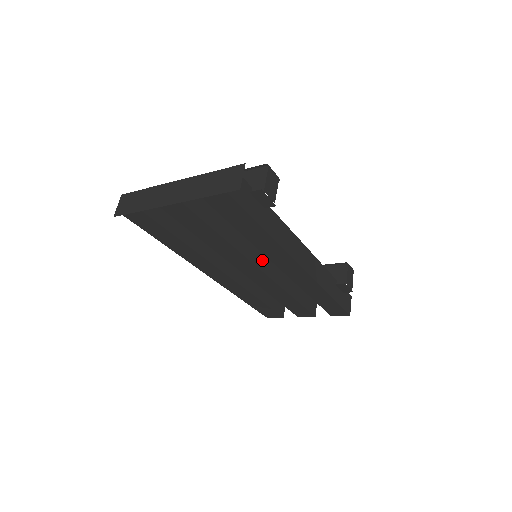
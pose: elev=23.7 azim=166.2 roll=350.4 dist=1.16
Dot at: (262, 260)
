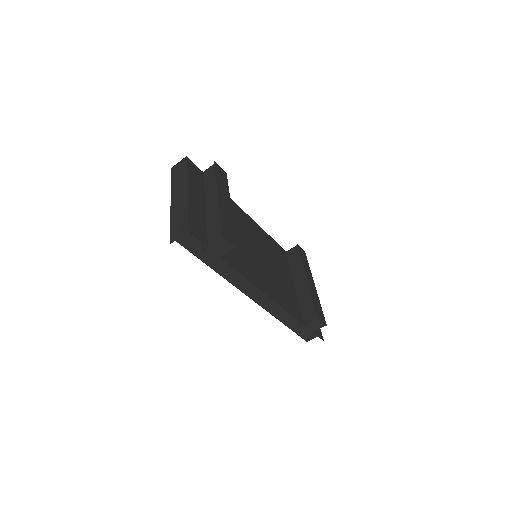
Dot at: occluded
